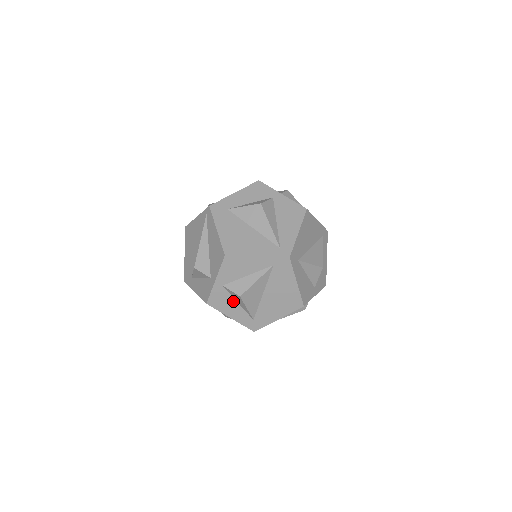
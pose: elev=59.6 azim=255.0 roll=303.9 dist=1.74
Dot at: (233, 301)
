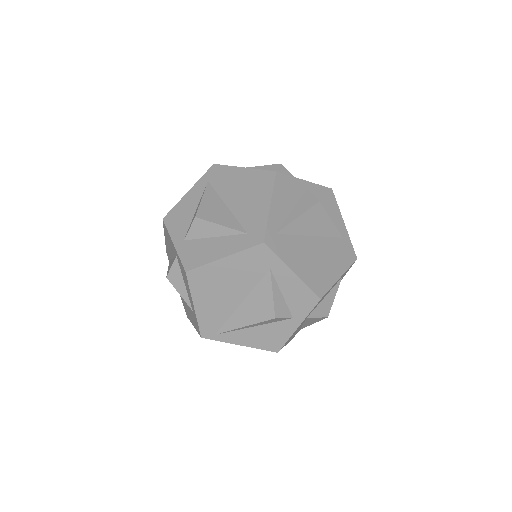
Dot at: (208, 241)
